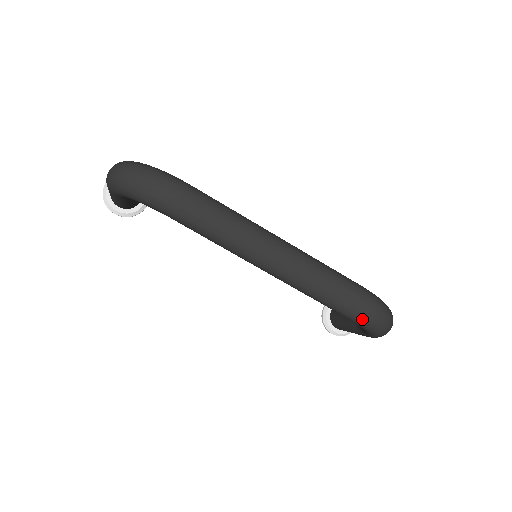
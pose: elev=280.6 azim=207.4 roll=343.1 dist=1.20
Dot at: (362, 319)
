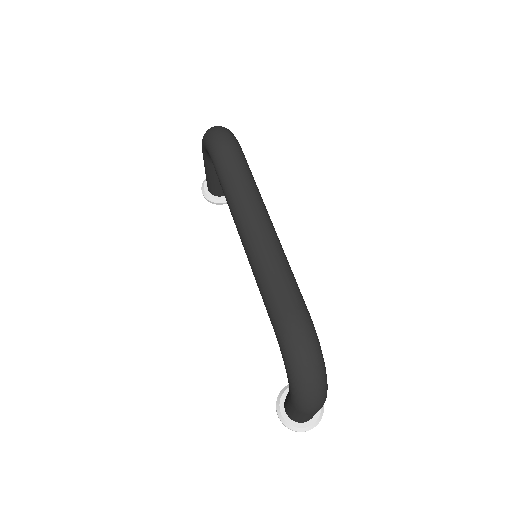
Dot at: (283, 334)
